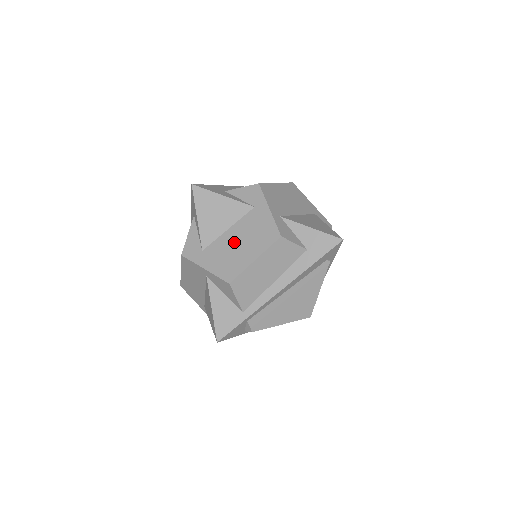
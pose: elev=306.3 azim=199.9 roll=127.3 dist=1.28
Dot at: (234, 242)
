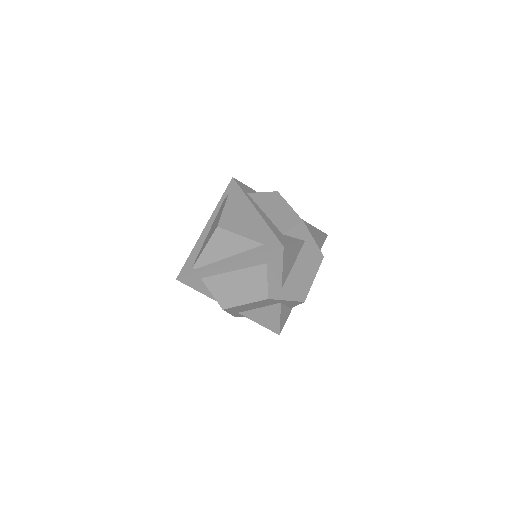
Dot at: (300, 273)
